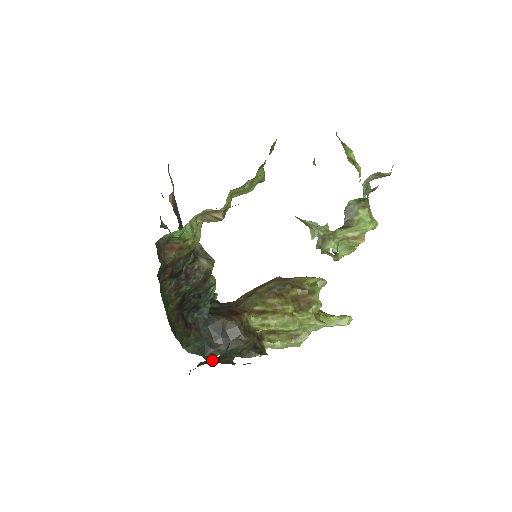
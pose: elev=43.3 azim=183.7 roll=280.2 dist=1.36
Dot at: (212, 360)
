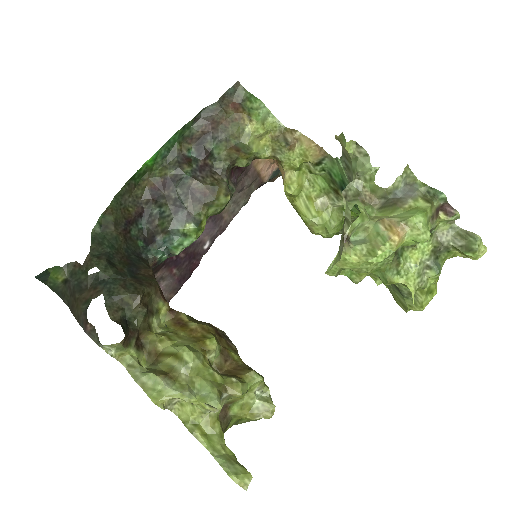
Dot at: (84, 276)
